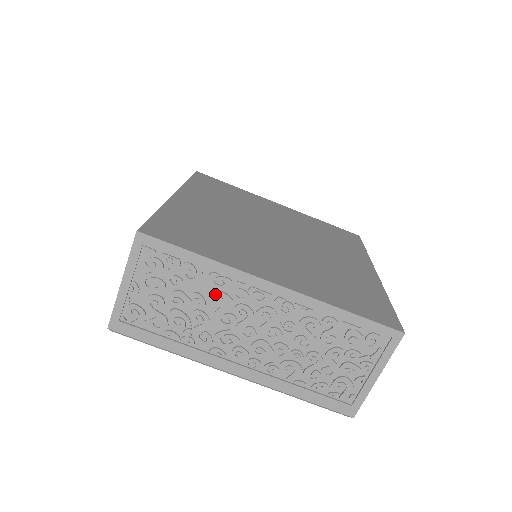
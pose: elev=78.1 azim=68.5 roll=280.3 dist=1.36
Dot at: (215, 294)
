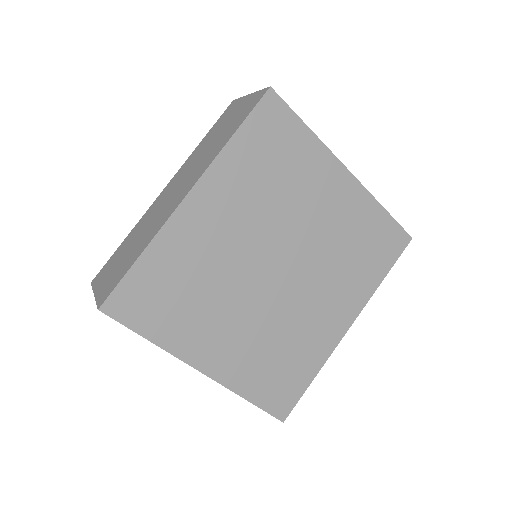
Dot at: occluded
